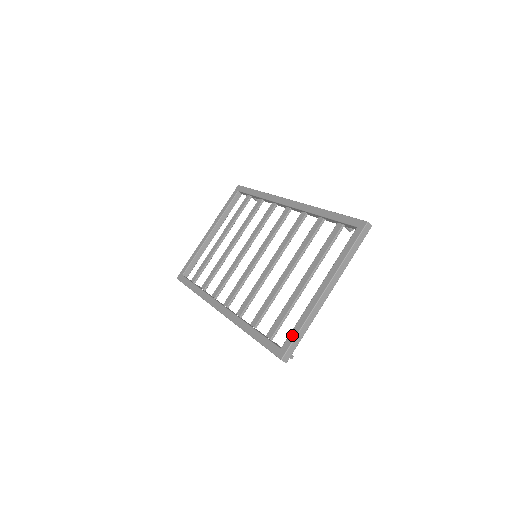
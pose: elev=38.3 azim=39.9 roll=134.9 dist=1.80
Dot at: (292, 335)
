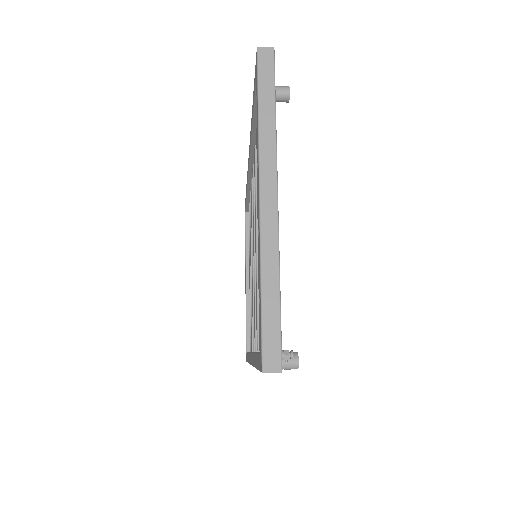
Dot at: occluded
